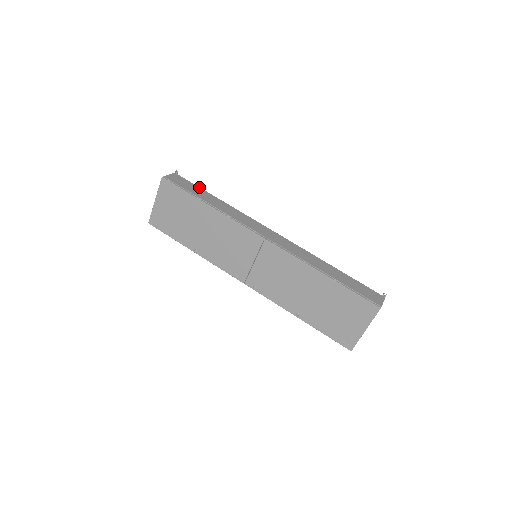
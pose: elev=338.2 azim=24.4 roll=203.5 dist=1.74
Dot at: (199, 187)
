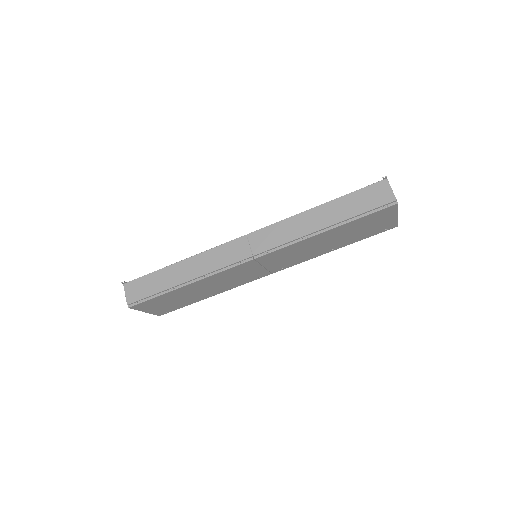
Dot at: (153, 272)
